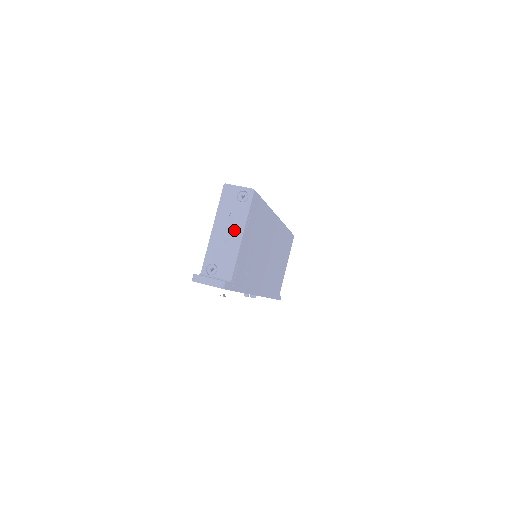
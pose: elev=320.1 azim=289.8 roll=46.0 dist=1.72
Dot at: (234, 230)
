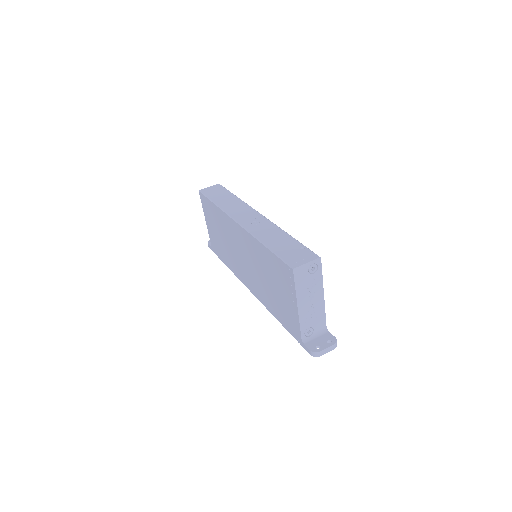
Dot at: (316, 296)
